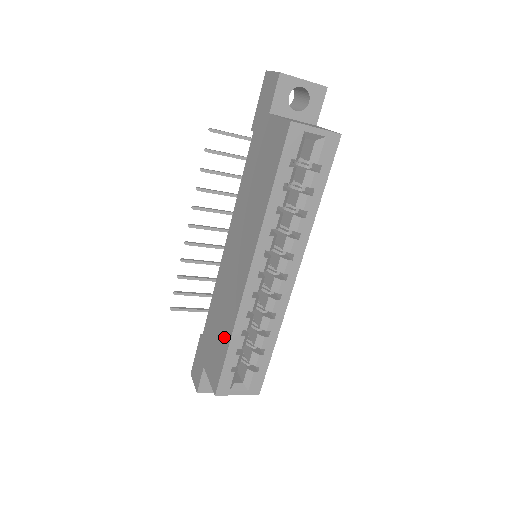
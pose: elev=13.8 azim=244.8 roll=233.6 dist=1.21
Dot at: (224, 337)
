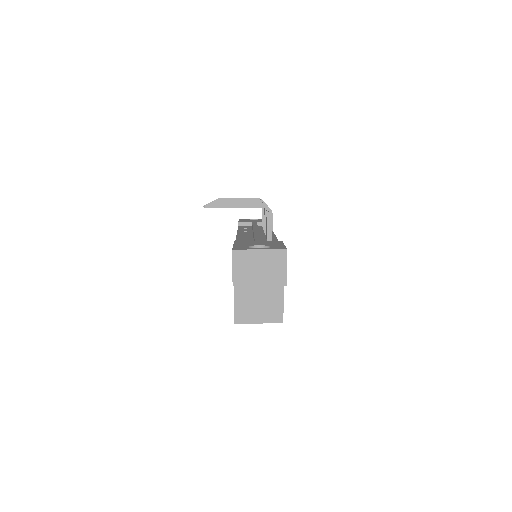
Dot at: occluded
